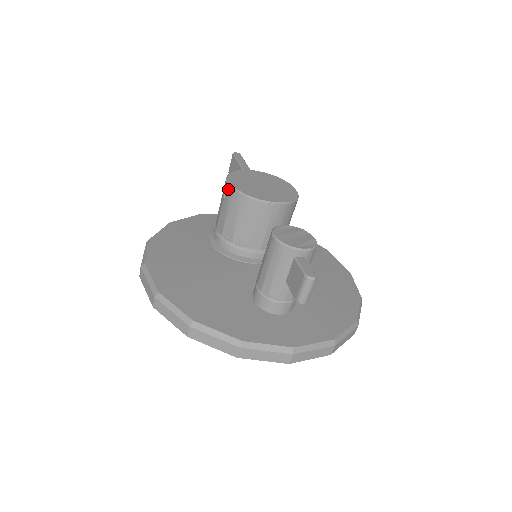
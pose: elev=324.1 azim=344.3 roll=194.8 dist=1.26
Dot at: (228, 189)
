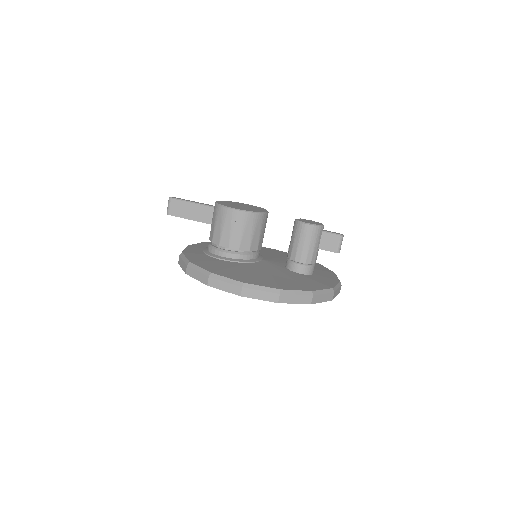
Dot at: (240, 214)
